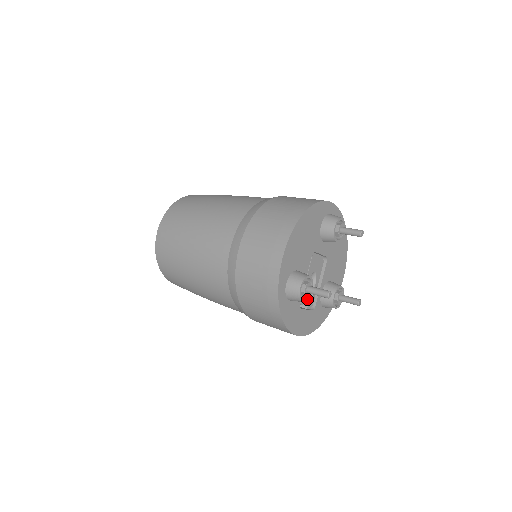
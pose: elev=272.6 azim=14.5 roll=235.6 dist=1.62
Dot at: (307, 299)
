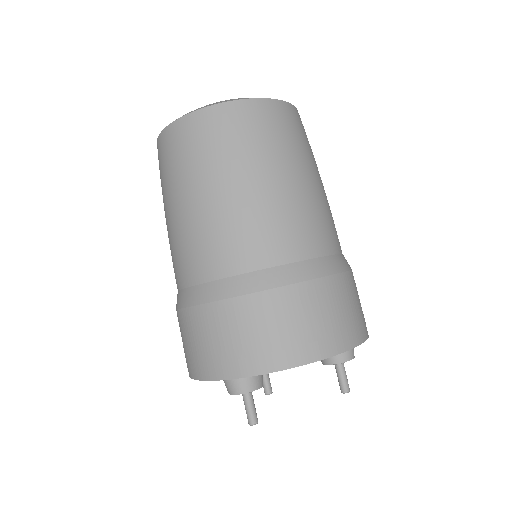
Dot at: occluded
